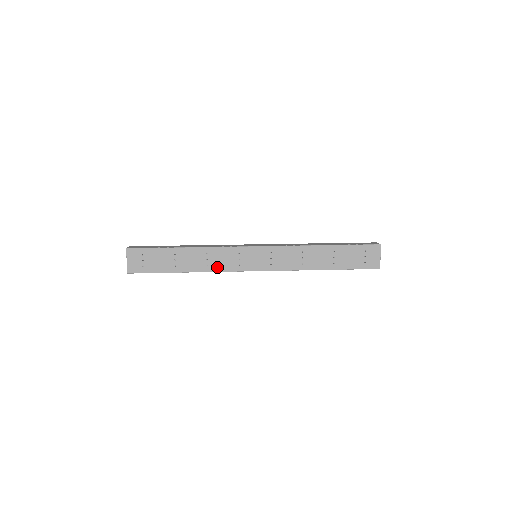
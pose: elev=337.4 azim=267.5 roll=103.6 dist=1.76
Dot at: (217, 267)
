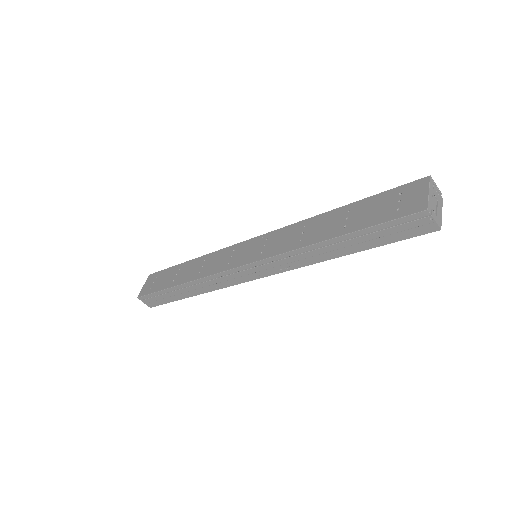
Dot at: (207, 272)
